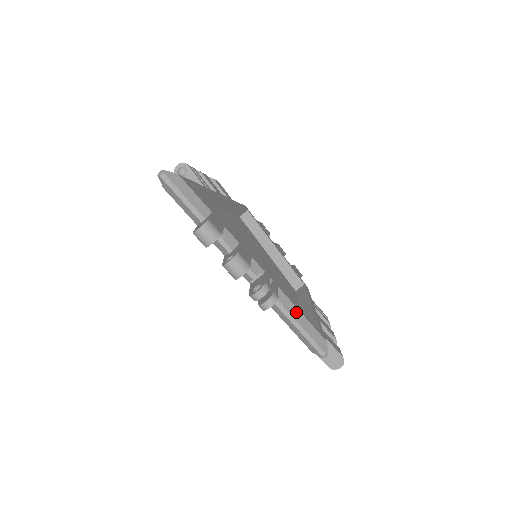
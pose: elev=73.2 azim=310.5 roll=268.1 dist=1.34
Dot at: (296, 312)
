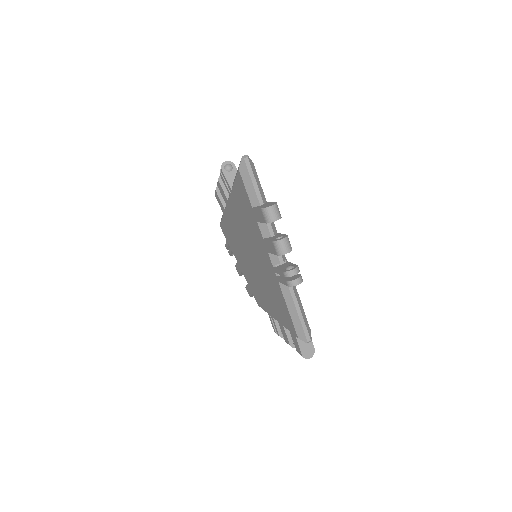
Dot at: (299, 300)
